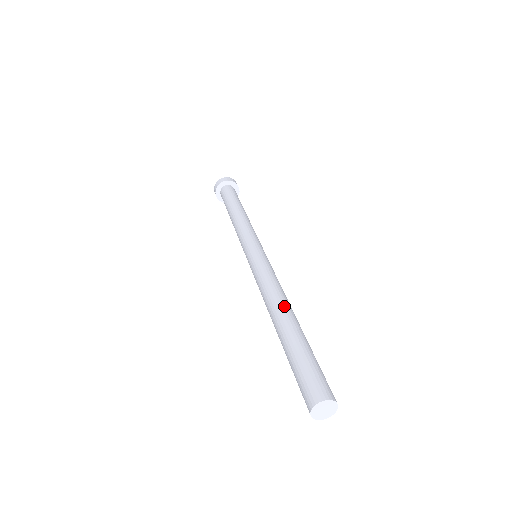
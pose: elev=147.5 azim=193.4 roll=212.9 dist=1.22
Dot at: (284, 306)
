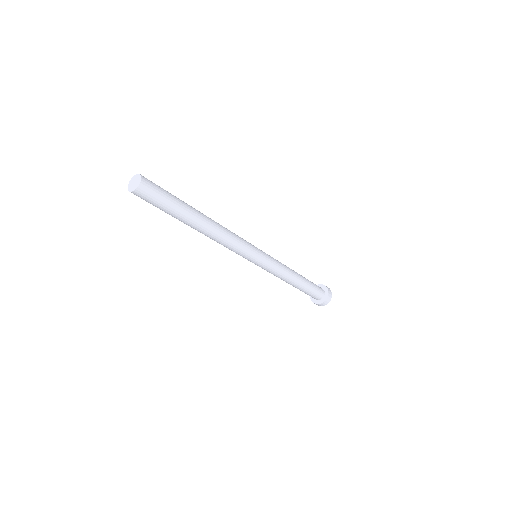
Dot at: occluded
